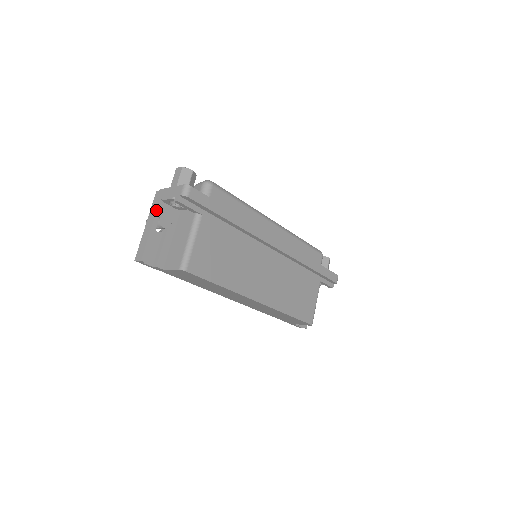
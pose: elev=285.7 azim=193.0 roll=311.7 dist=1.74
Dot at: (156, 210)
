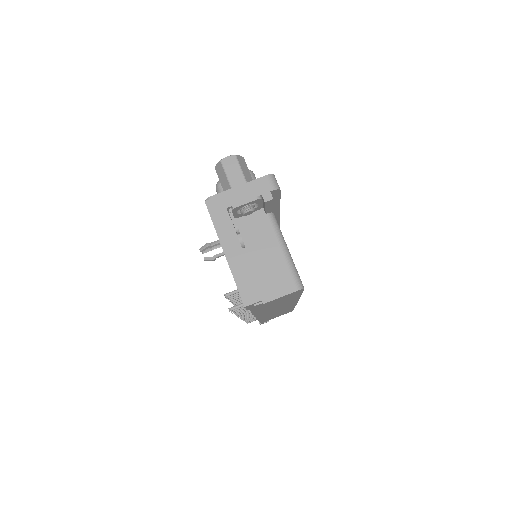
Dot at: (232, 225)
